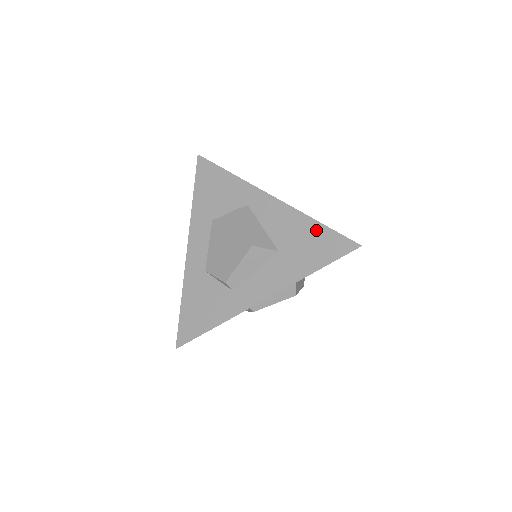
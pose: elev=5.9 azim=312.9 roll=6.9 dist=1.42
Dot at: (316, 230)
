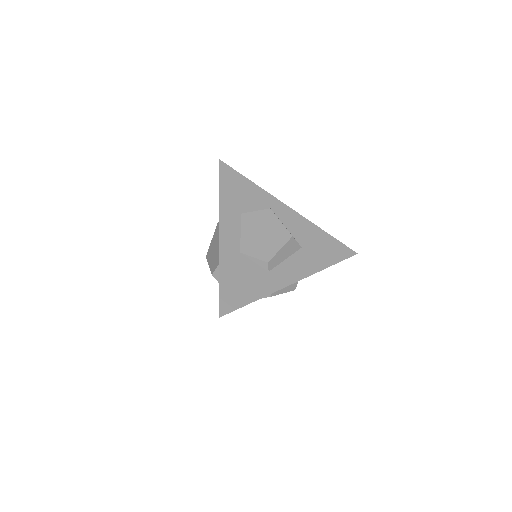
Dot at: (326, 238)
